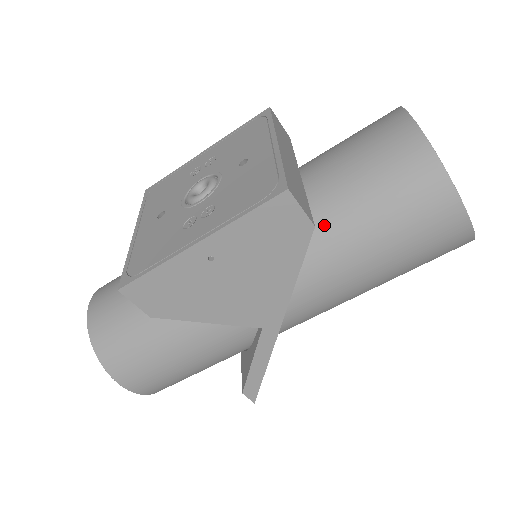
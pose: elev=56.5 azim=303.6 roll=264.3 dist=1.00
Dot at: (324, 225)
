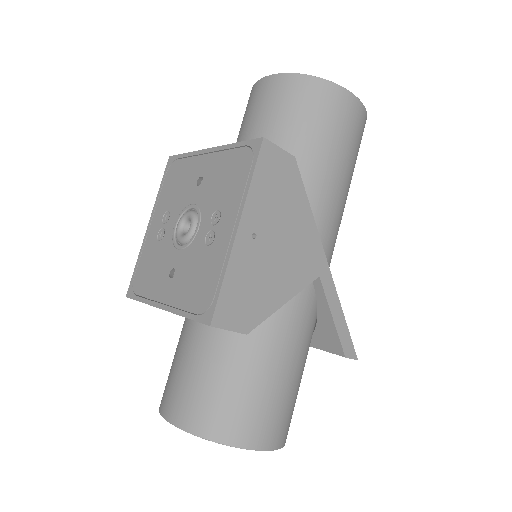
Dot at: occluded
